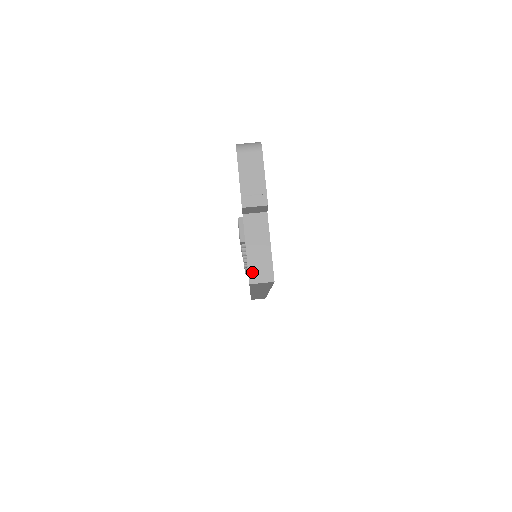
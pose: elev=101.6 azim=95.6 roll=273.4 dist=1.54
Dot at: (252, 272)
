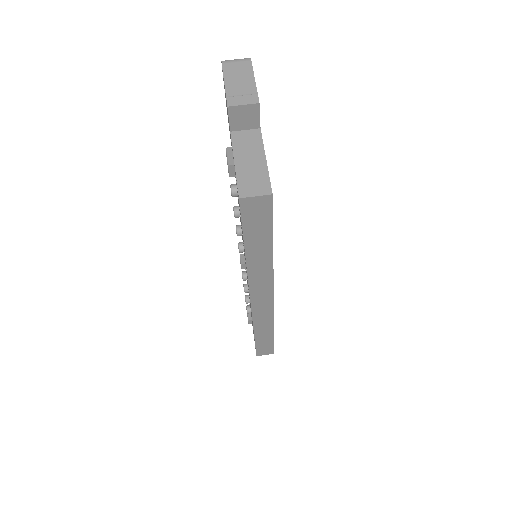
Dot at: (242, 186)
